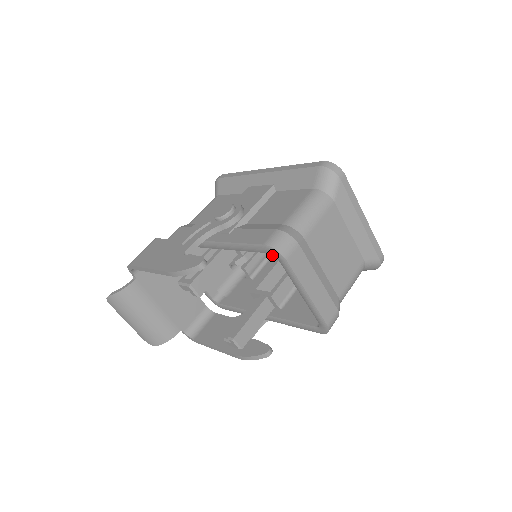
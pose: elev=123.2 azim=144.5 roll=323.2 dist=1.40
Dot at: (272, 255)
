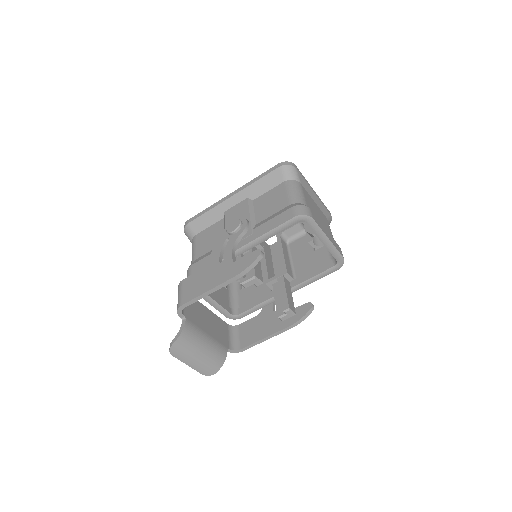
Dot at: occluded
